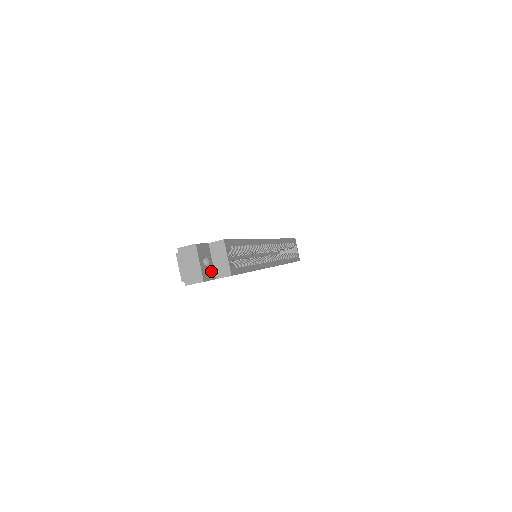
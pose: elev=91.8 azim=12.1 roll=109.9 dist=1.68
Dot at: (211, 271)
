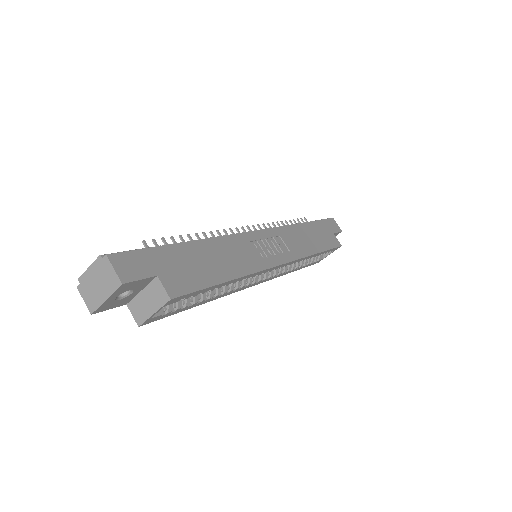
Dot at: (125, 300)
